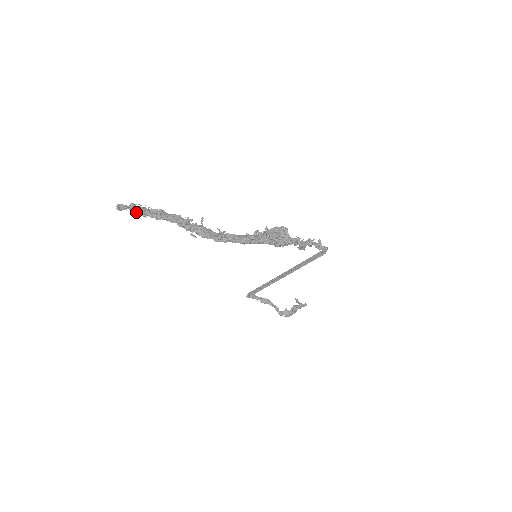
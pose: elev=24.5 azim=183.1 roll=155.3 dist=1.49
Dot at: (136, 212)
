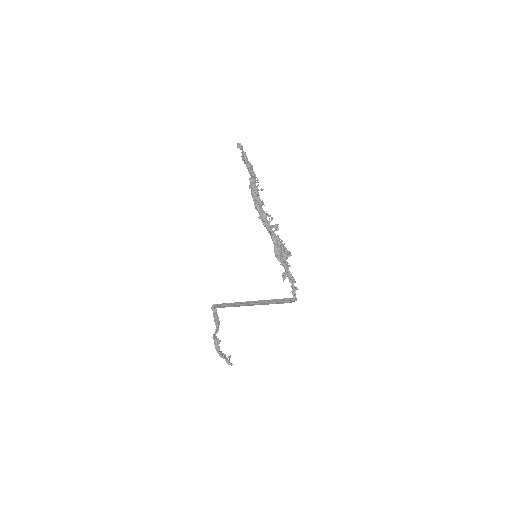
Dot at: (242, 153)
